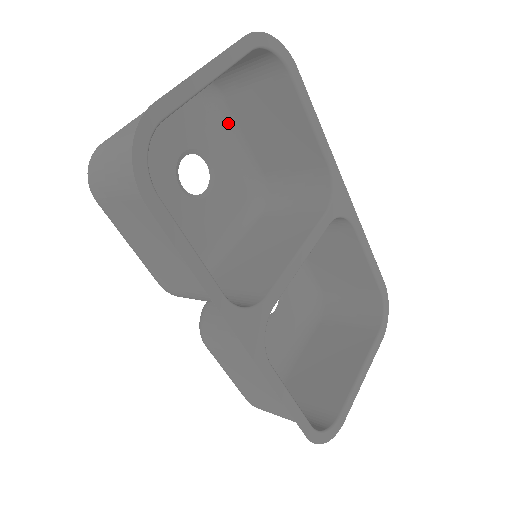
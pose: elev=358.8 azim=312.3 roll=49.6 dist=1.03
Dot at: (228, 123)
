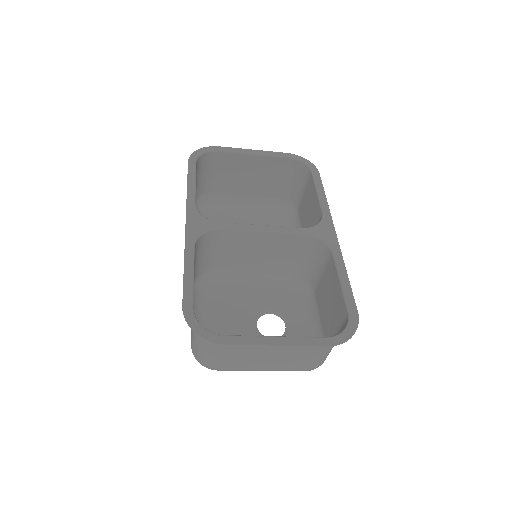
Dot at: (297, 225)
